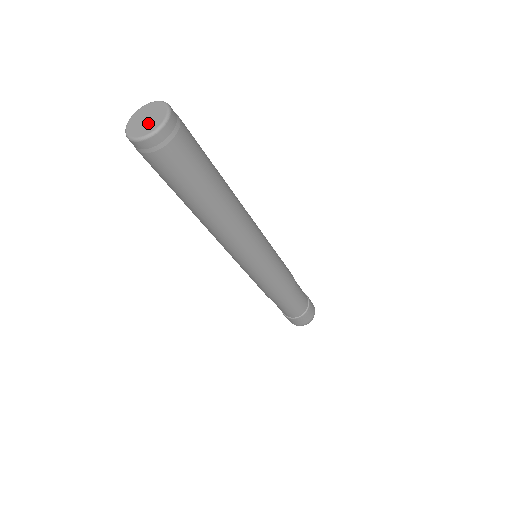
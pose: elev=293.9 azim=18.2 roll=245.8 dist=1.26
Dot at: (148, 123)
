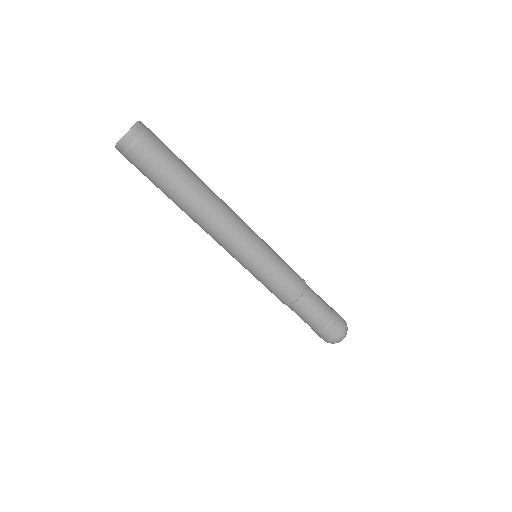
Dot at: occluded
